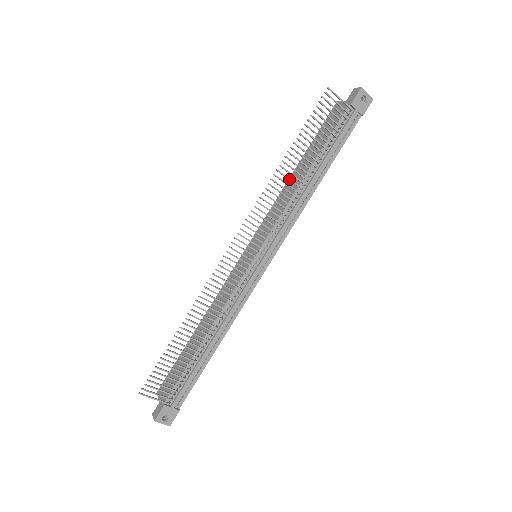
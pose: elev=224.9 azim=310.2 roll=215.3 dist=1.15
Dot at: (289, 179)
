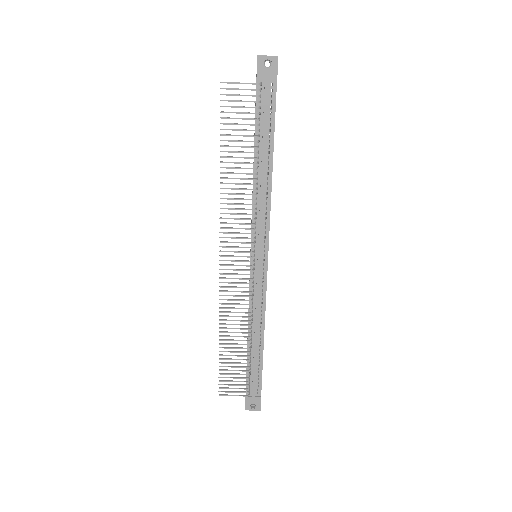
Dot at: (237, 184)
